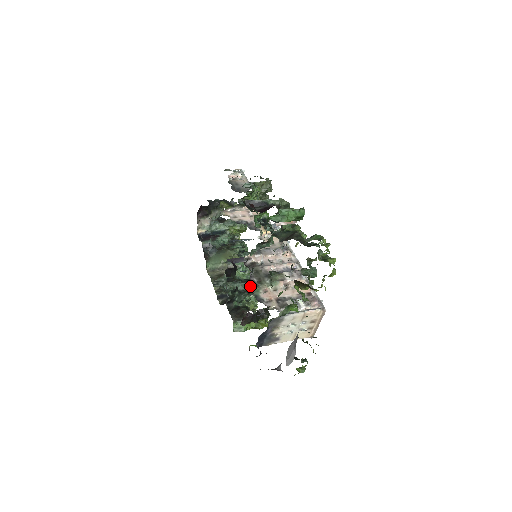
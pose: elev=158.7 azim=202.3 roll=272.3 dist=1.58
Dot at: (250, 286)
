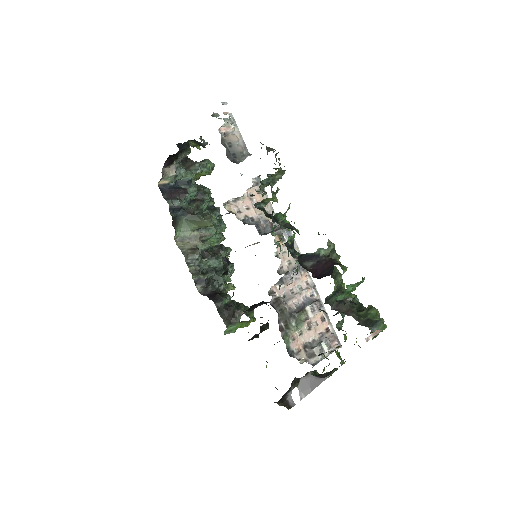
Dot at: occluded
